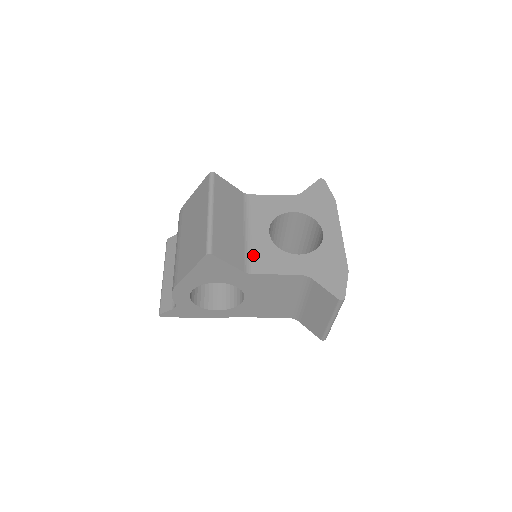
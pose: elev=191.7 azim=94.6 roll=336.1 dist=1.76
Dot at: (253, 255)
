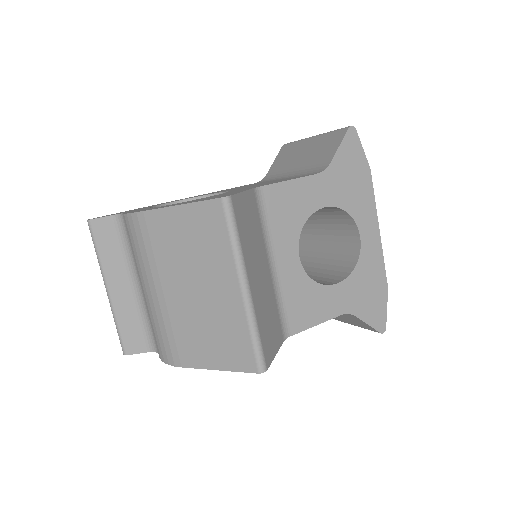
Dot at: (287, 305)
